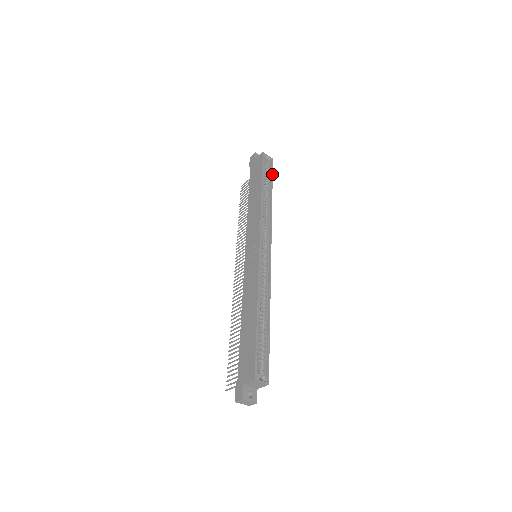
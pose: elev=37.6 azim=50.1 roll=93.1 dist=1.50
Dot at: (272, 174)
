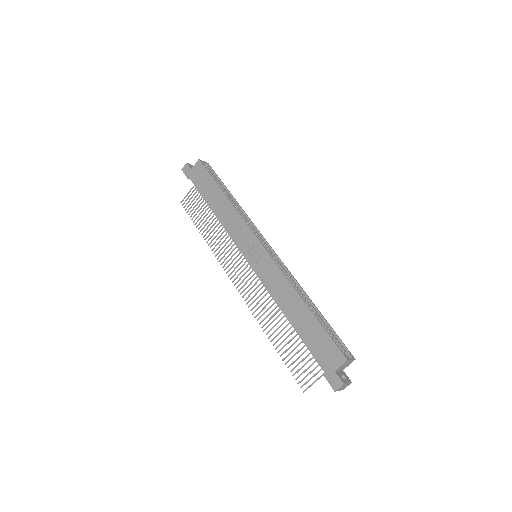
Dot at: (218, 177)
